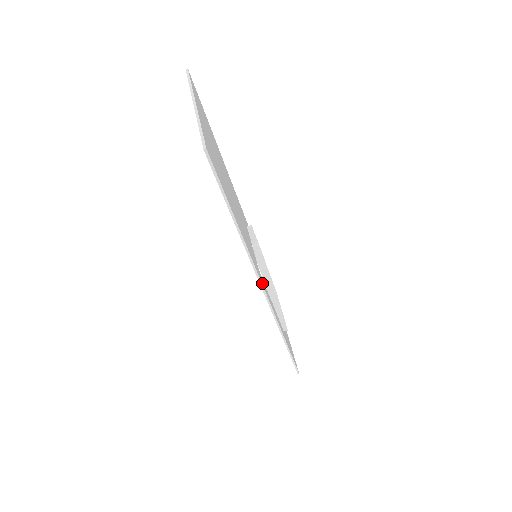
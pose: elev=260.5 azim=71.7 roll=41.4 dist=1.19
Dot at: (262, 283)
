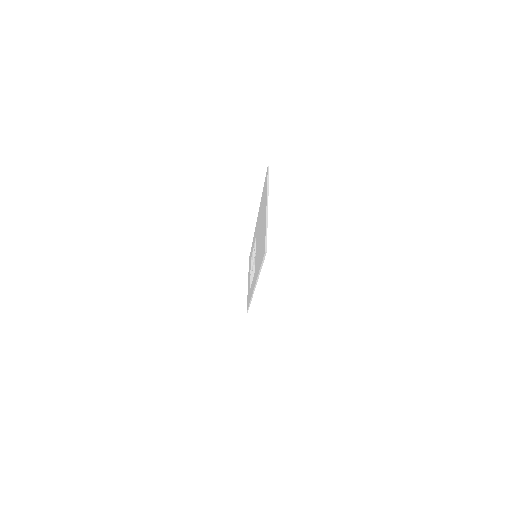
Dot at: occluded
